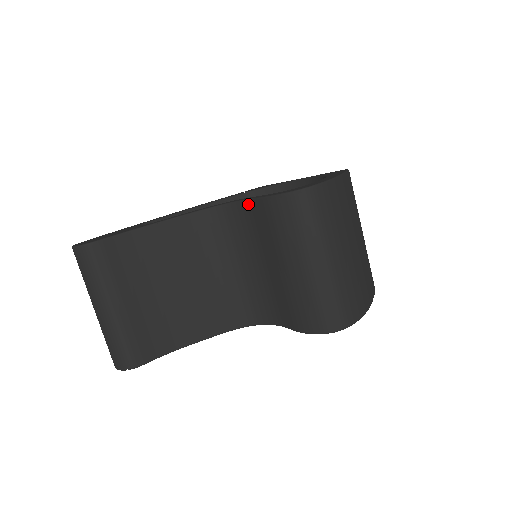
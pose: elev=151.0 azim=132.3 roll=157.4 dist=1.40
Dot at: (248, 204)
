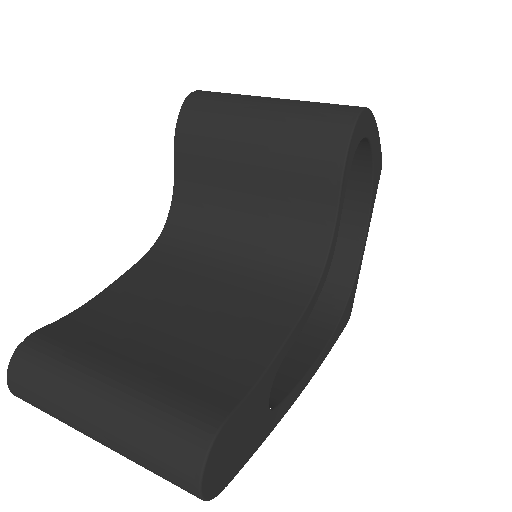
Dot at: (178, 184)
